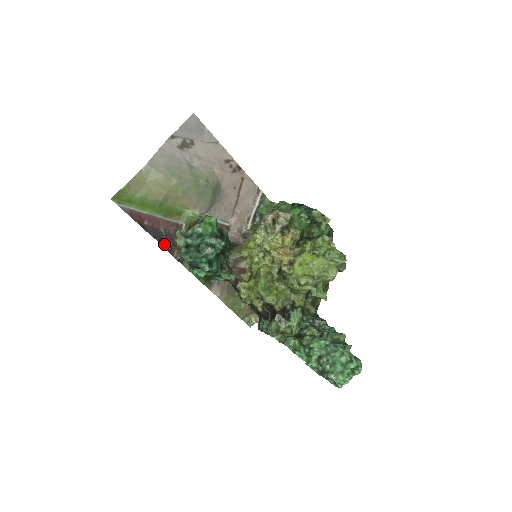
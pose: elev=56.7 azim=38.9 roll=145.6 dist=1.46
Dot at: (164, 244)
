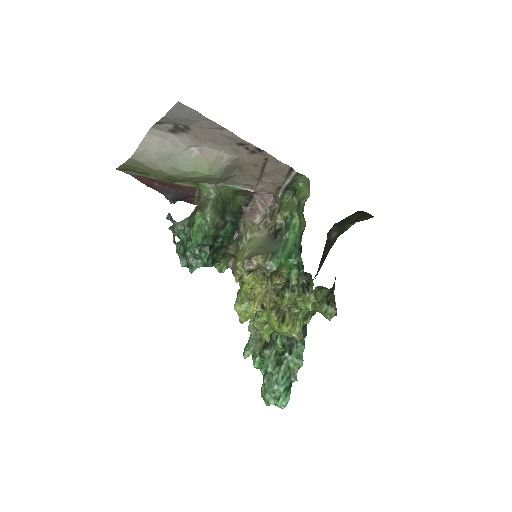
Dot at: (167, 219)
